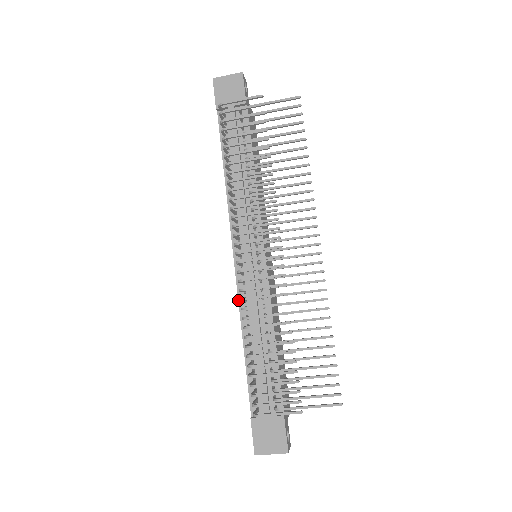
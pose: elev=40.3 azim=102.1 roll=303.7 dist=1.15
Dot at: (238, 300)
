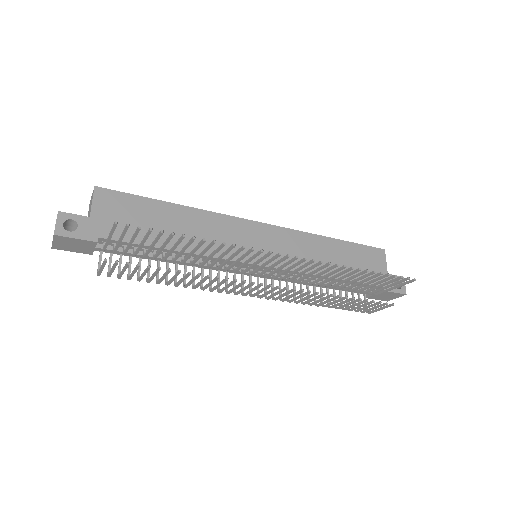
Dot at: occluded
